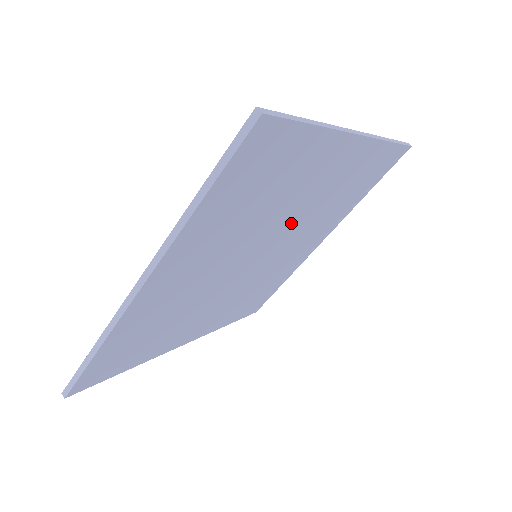
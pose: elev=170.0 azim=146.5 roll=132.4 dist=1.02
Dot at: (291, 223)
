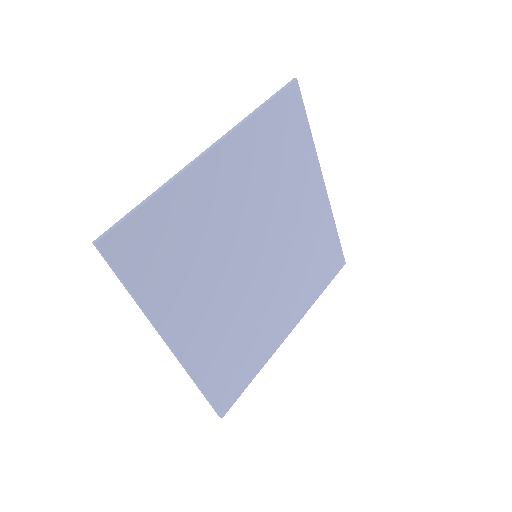
Dot at: (282, 238)
